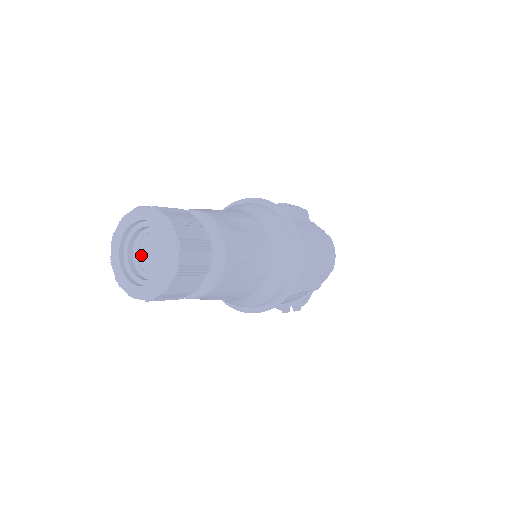
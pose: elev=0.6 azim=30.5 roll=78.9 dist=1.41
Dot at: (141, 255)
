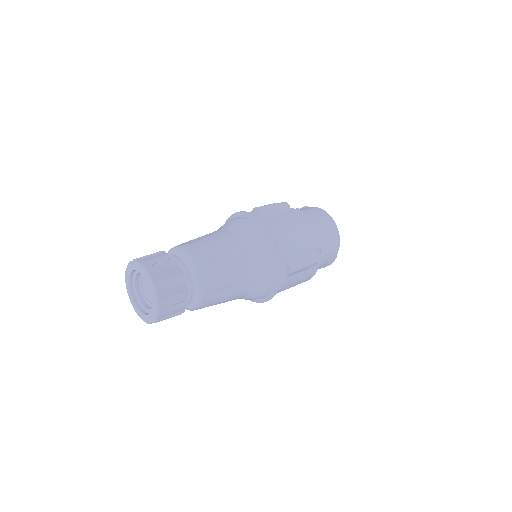
Dot at: (145, 280)
